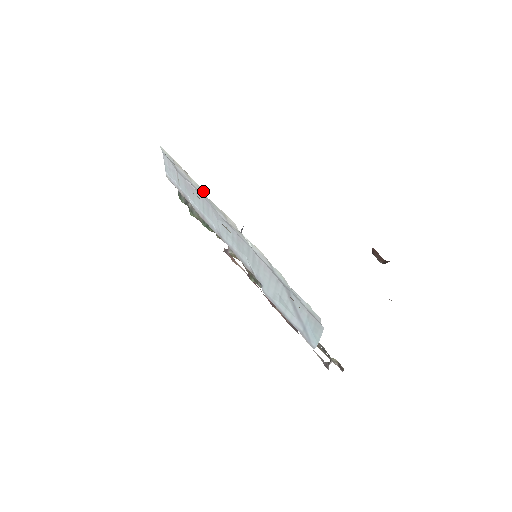
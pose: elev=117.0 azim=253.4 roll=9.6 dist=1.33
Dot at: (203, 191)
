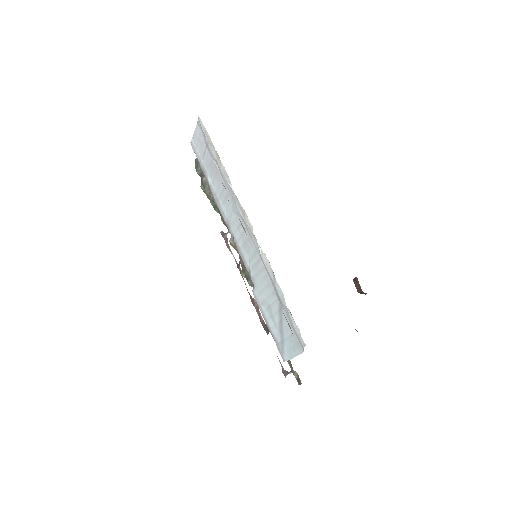
Dot at: (230, 181)
